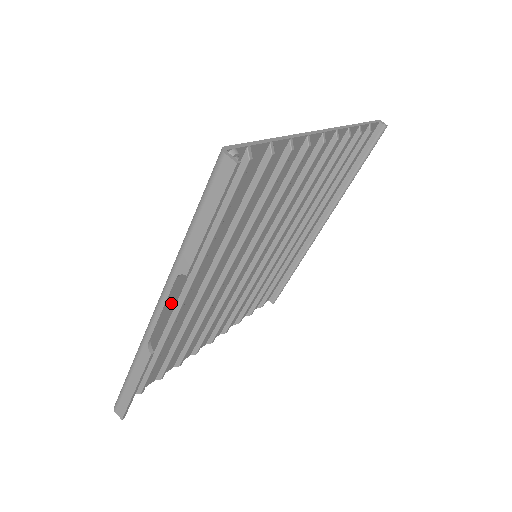
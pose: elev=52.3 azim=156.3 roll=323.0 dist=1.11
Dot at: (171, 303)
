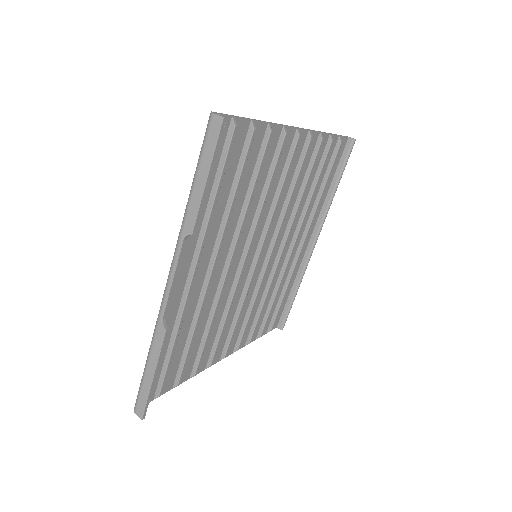
Dot at: (181, 280)
